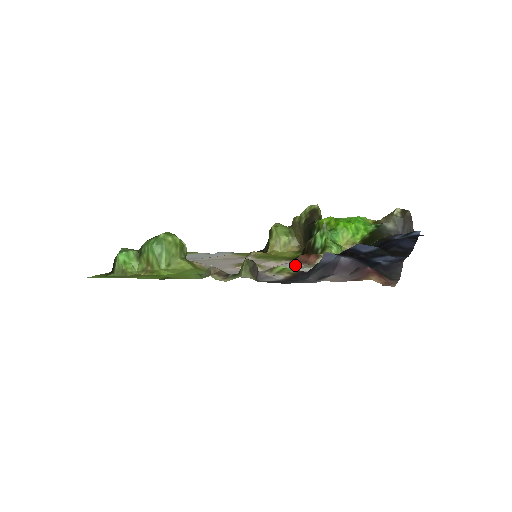
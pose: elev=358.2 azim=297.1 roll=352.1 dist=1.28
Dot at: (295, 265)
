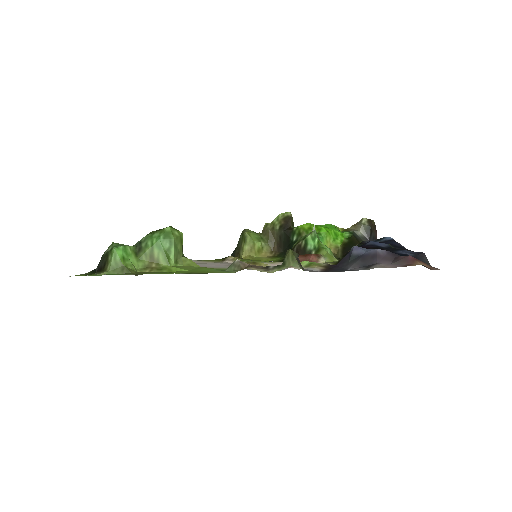
Dot at: occluded
